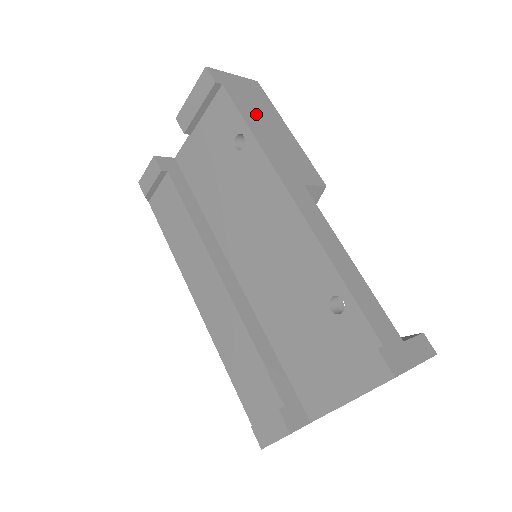
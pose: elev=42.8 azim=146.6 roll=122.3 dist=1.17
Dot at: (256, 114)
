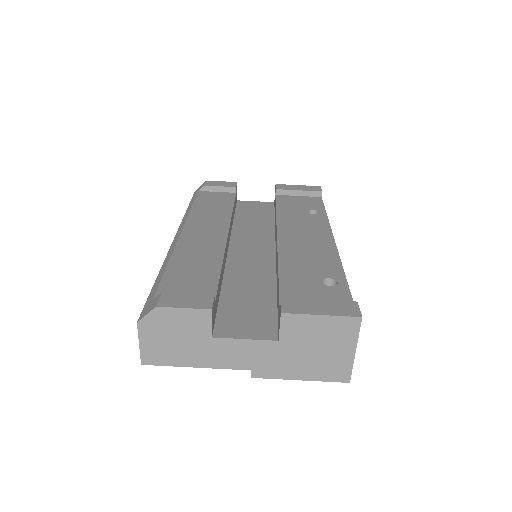
Dot at: occluded
